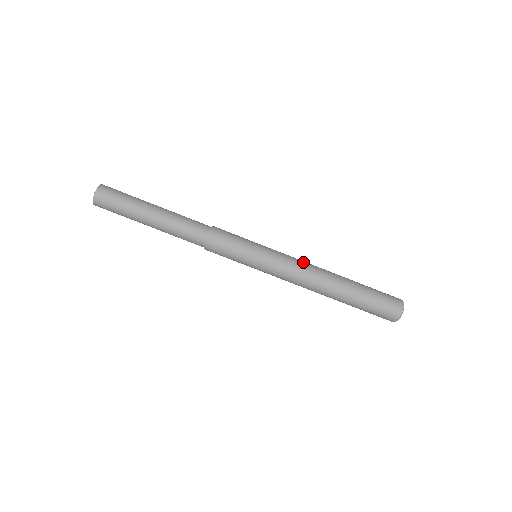
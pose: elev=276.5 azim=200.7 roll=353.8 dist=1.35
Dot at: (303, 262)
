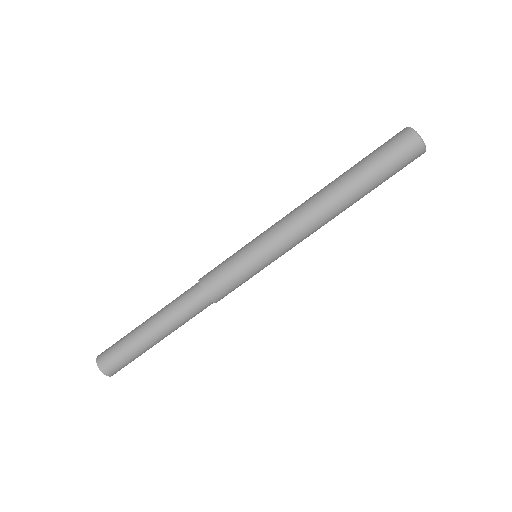
Dot at: (292, 211)
